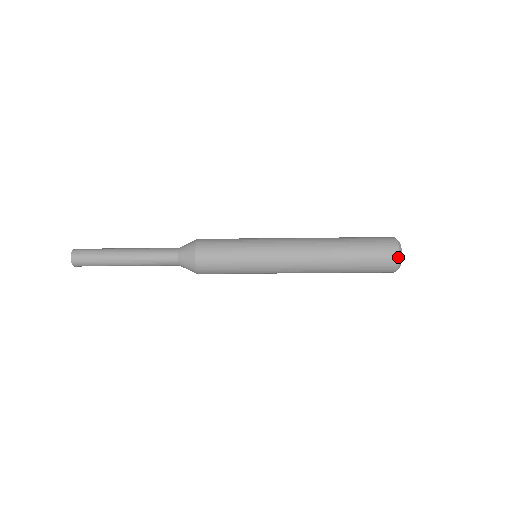
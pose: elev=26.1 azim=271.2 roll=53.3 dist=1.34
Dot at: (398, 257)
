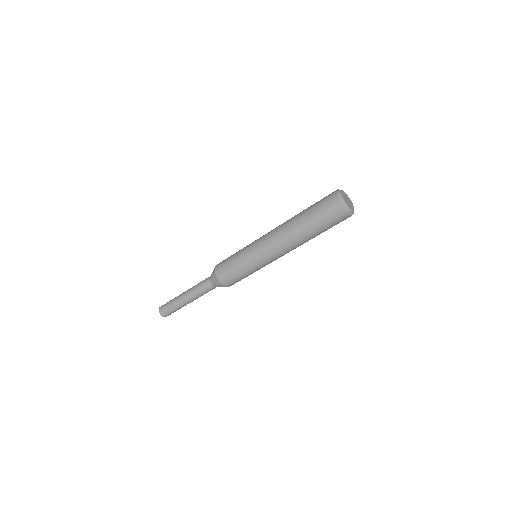
Dot at: (336, 194)
